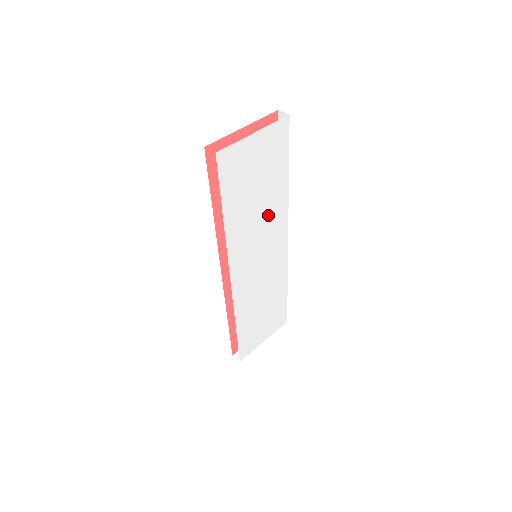
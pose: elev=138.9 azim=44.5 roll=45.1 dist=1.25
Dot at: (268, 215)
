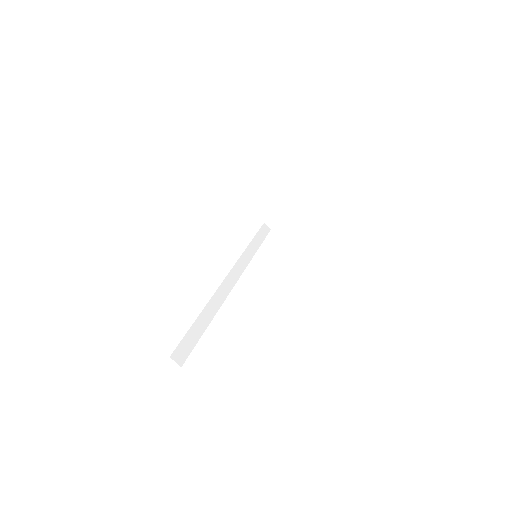
Dot at: occluded
